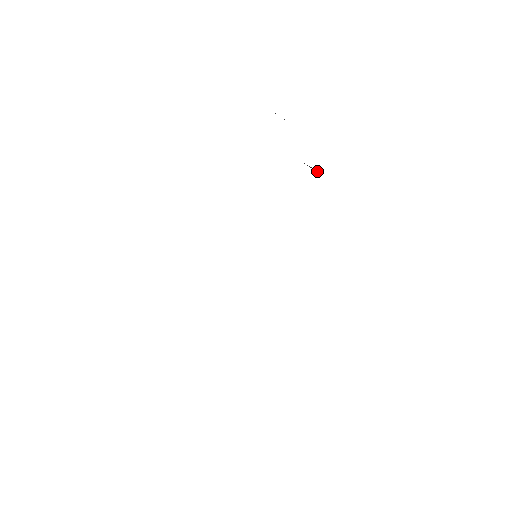
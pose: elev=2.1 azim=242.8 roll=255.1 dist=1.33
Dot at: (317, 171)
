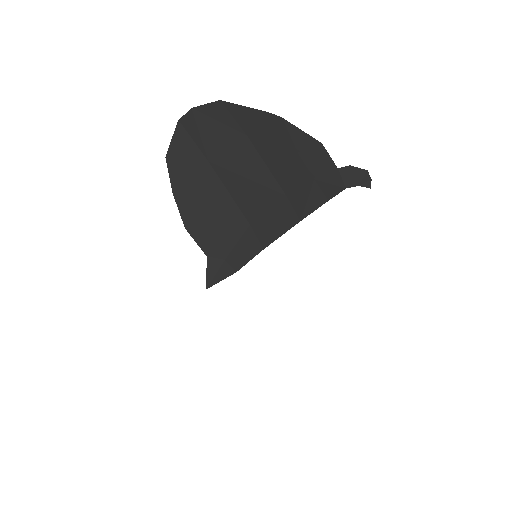
Dot at: (366, 177)
